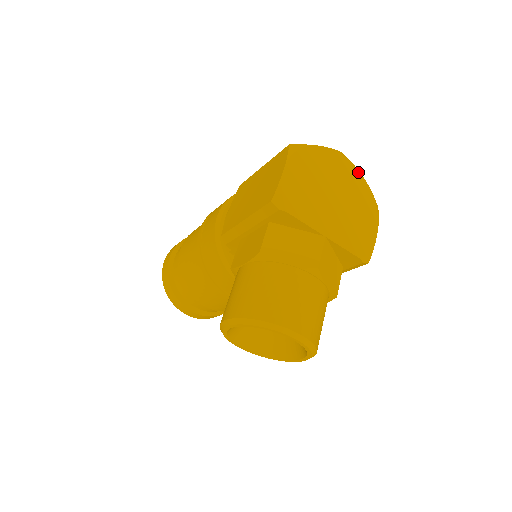
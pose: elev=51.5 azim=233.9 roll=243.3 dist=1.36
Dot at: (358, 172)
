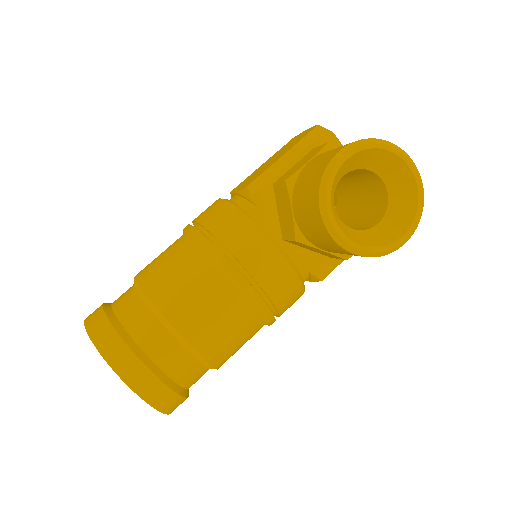
Dot at: occluded
